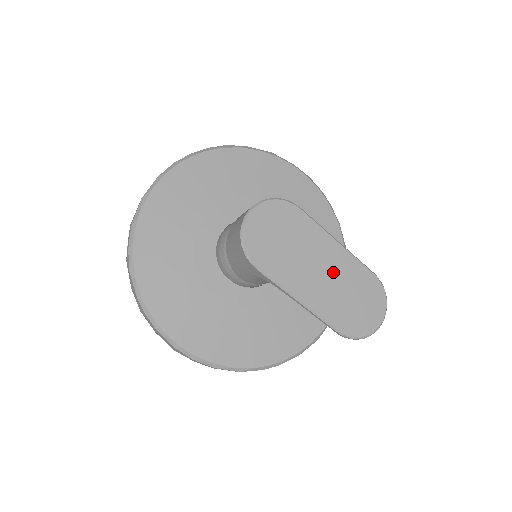
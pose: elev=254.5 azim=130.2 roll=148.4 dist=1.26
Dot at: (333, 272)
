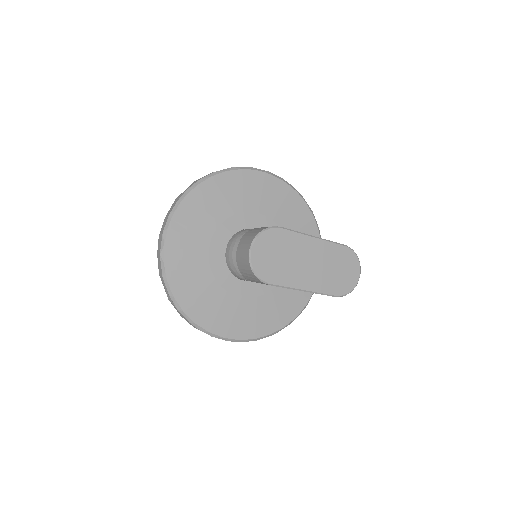
Dot at: (319, 260)
